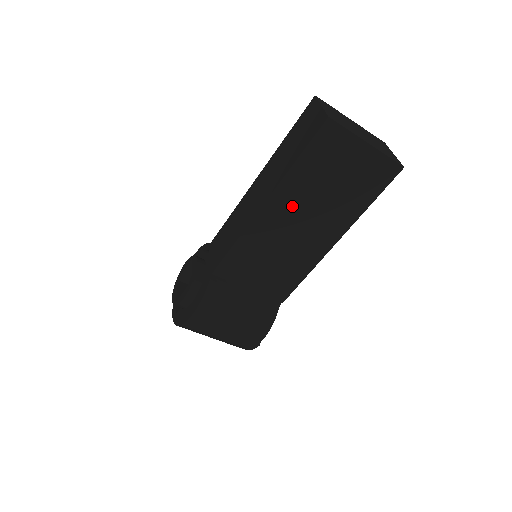
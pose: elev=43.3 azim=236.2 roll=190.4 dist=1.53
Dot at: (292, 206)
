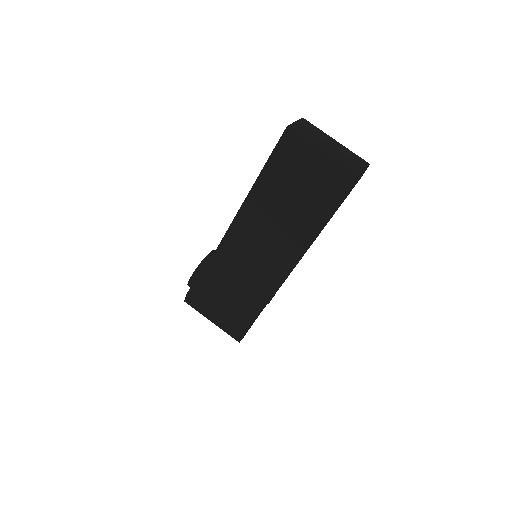
Dot at: (267, 205)
